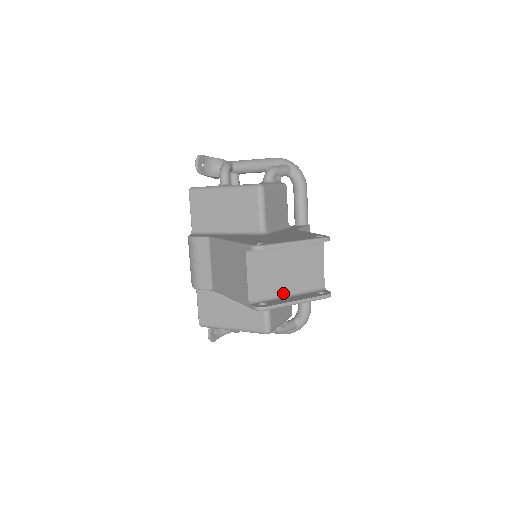
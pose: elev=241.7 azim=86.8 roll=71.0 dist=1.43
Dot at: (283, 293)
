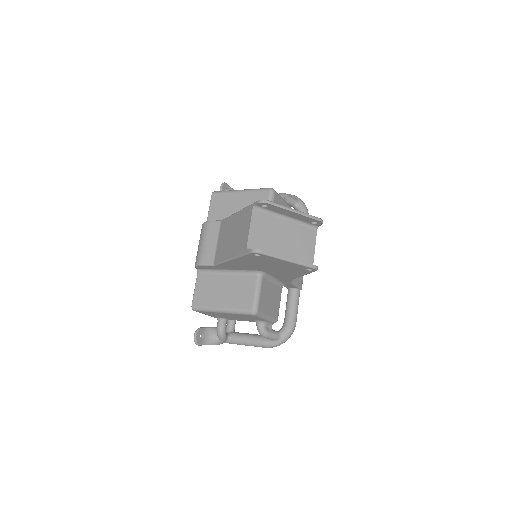
Dot at: occluded
